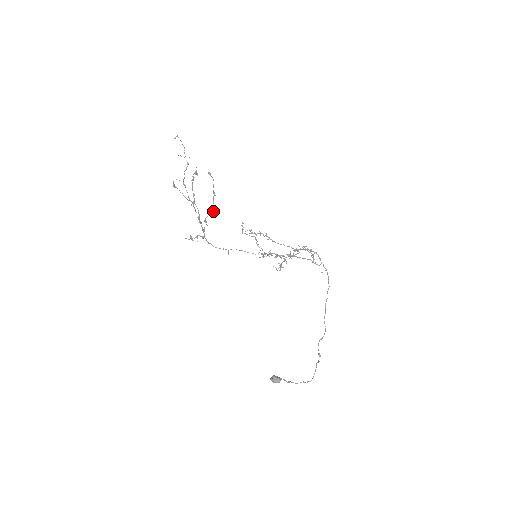
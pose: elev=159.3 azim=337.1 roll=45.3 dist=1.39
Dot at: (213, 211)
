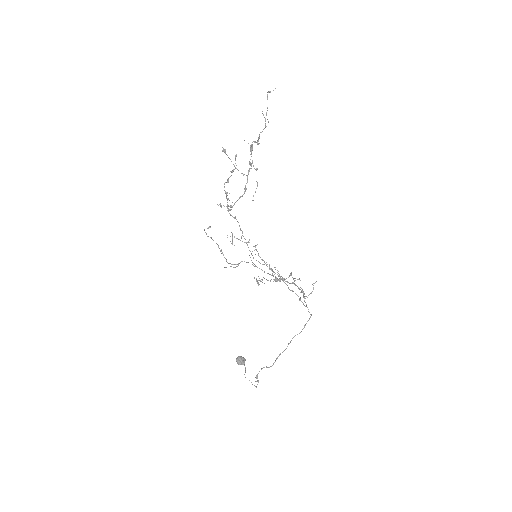
Dot at: (227, 195)
